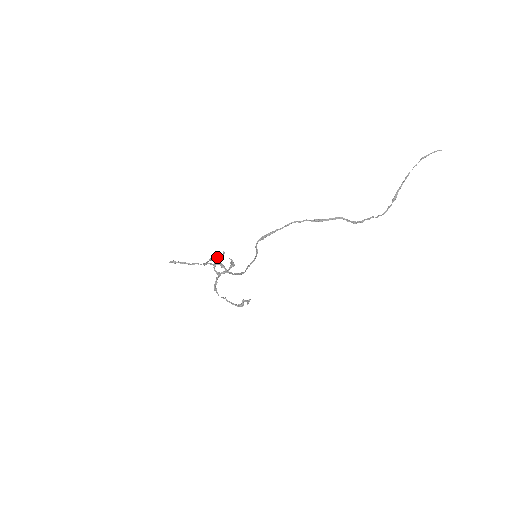
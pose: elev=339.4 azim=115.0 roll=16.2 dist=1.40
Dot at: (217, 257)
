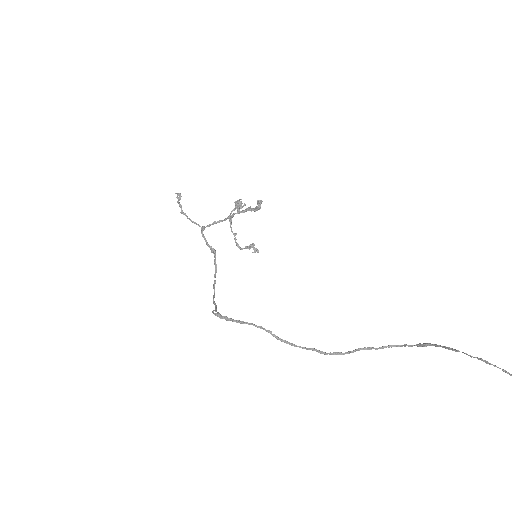
Dot at: (226, 219)
